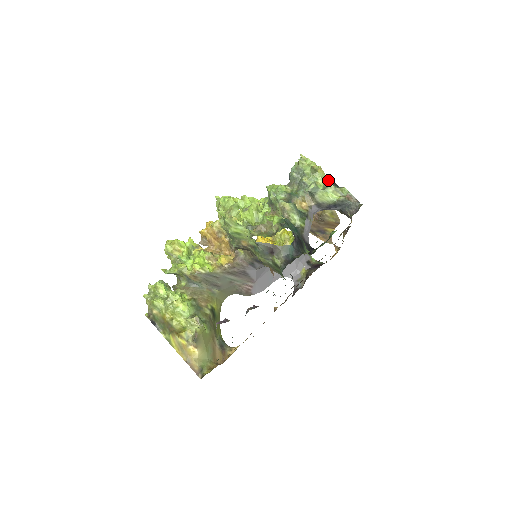
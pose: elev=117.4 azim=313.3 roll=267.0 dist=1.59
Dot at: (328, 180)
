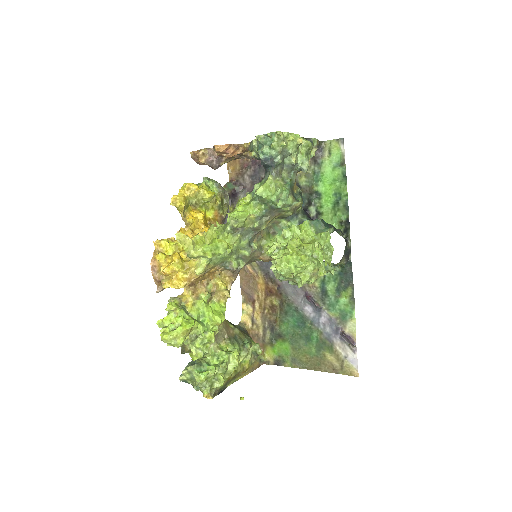
Dot at: (310, 145)
